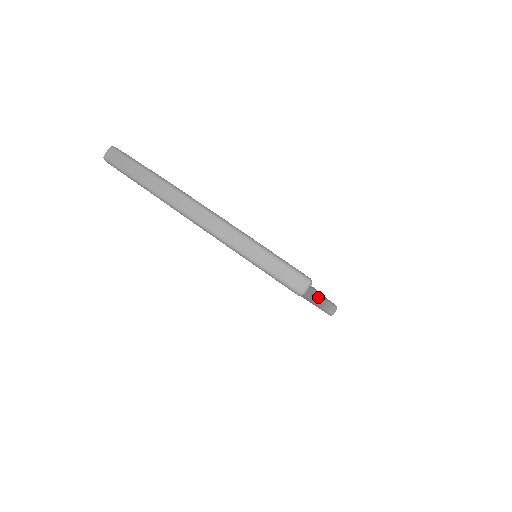
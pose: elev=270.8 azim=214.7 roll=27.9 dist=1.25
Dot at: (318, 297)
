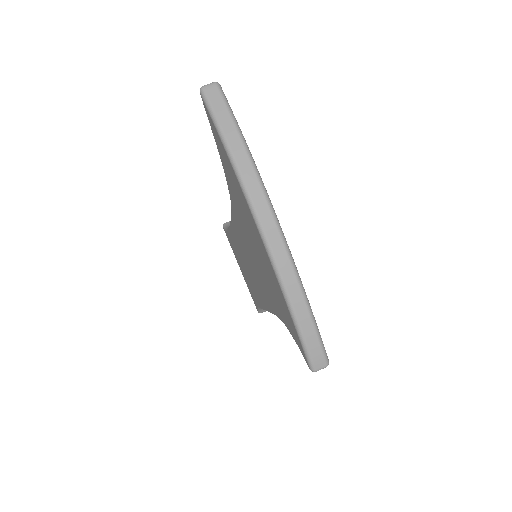
Dot at: occluded
